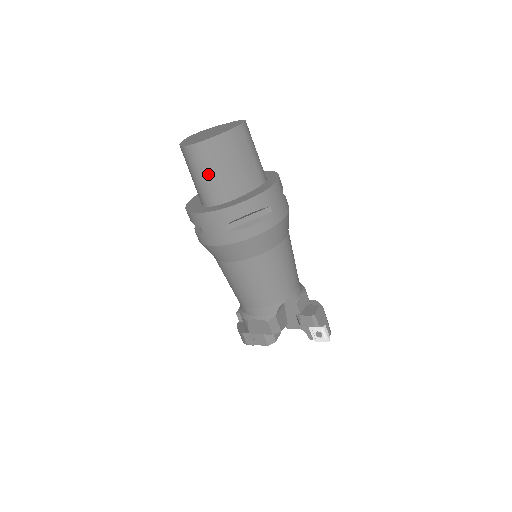
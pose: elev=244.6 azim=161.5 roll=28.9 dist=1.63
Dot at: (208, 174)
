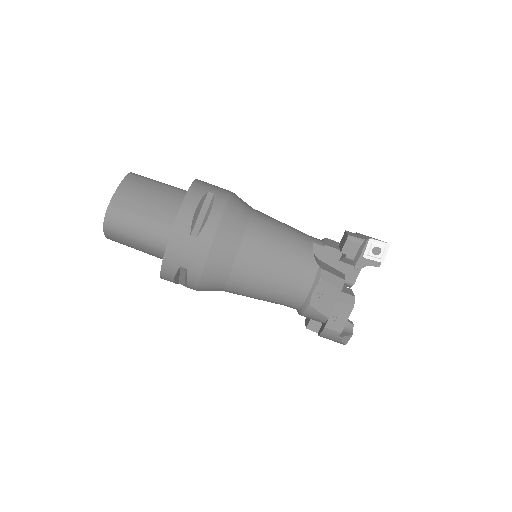
Dot at: (139, 220)
